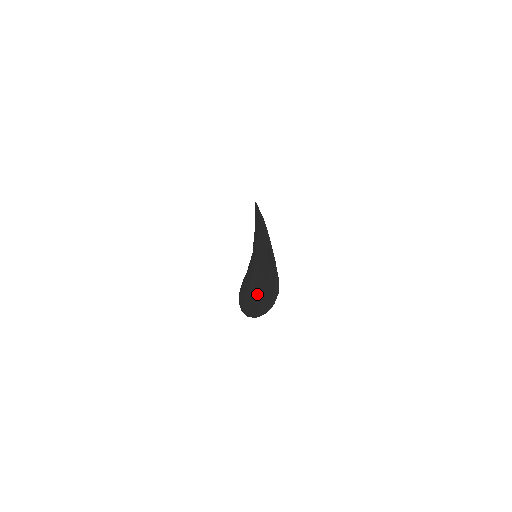
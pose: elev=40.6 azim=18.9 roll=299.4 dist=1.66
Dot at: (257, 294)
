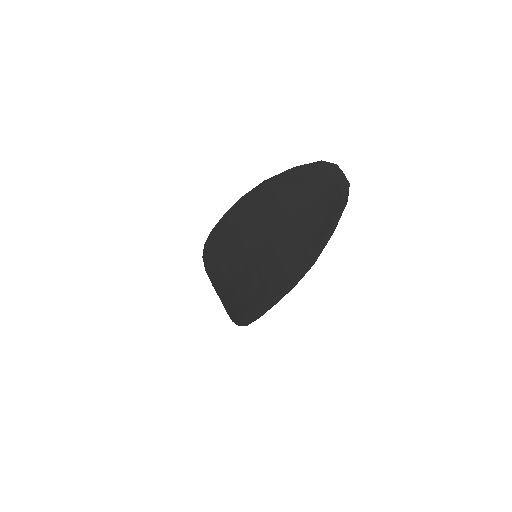
Dot at: (310, 230)
